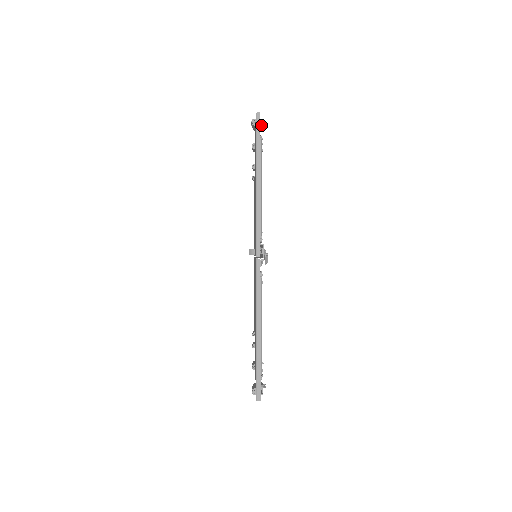
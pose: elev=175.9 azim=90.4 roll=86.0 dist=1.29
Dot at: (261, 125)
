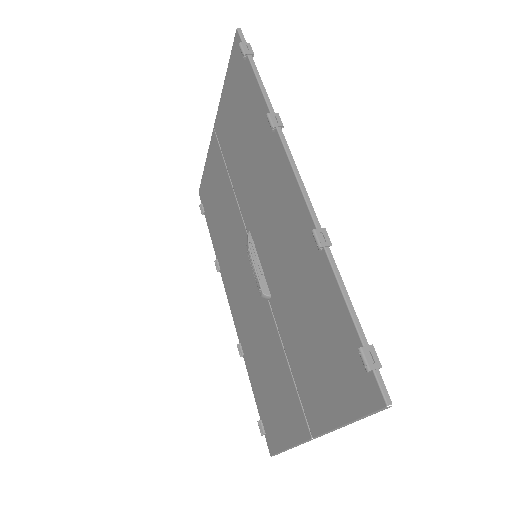
Dot at: (376, 368)
